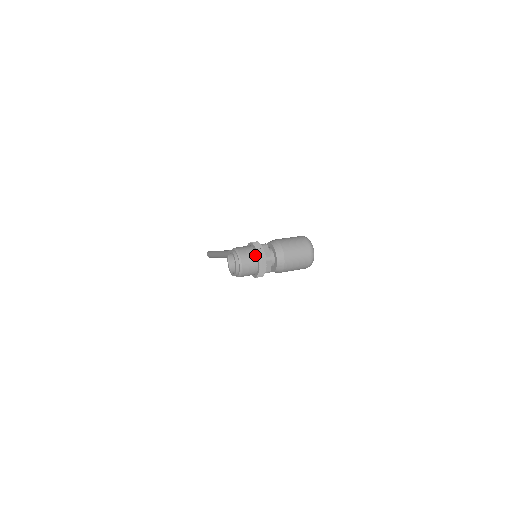
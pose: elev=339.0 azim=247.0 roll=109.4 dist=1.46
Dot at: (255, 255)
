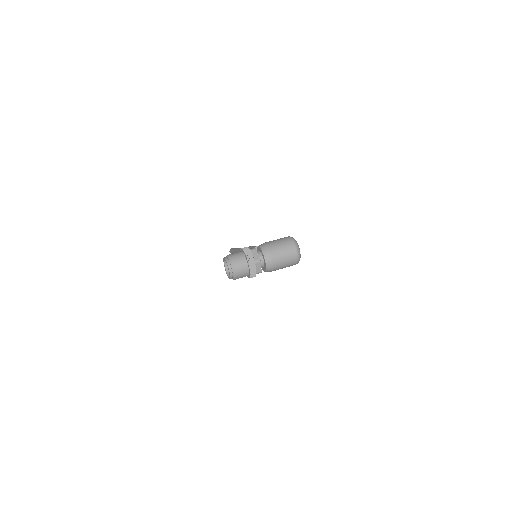
Dot at: (245, 260)
